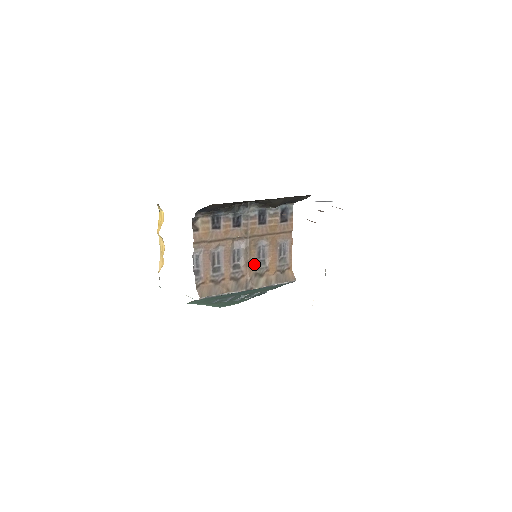
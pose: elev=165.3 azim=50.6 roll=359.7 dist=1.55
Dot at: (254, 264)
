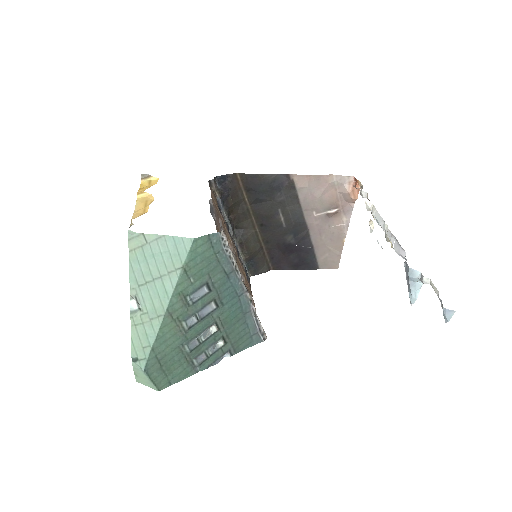
Dot at: occluded
